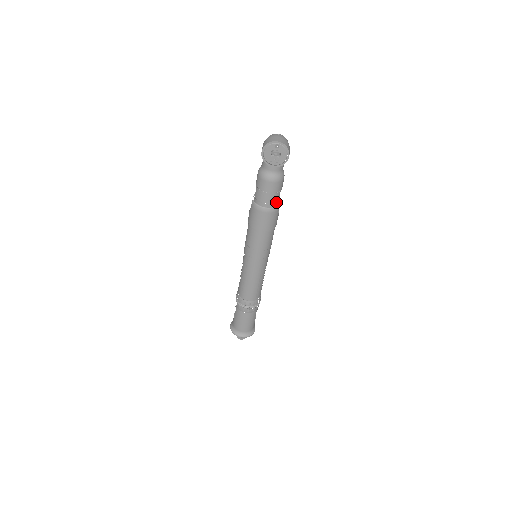
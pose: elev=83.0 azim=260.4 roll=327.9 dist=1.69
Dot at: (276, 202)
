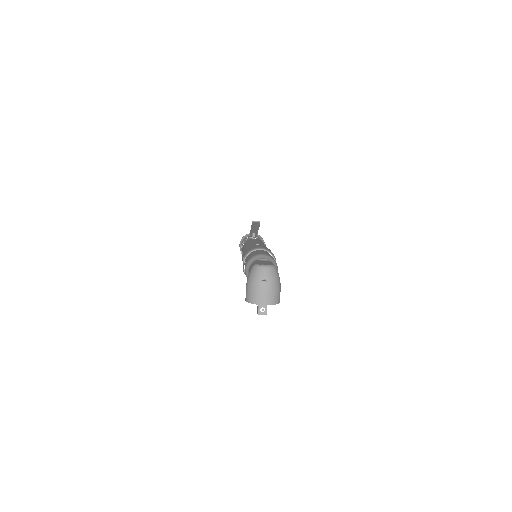
Dot at: occluded
